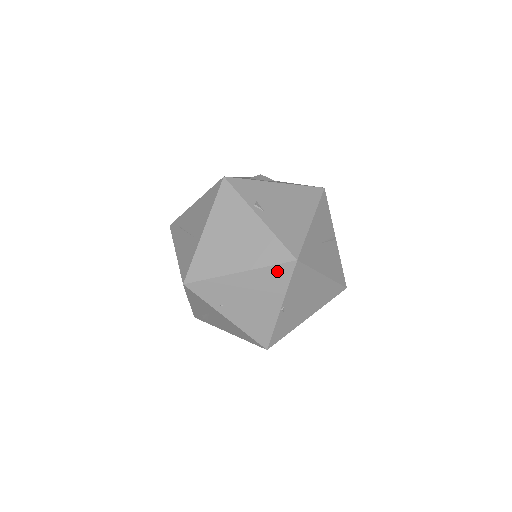
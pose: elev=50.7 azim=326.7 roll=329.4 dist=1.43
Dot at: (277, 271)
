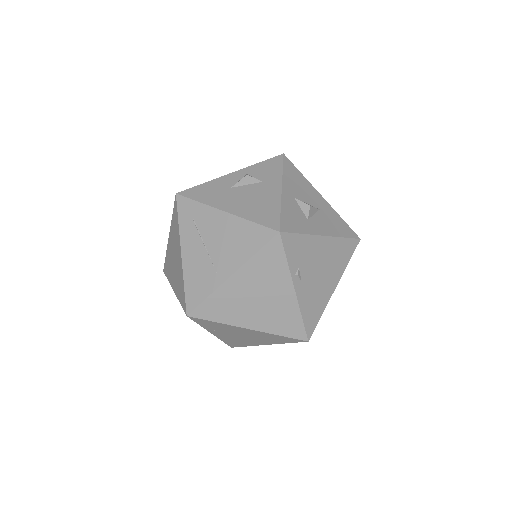
Dot at: (284, 338)
